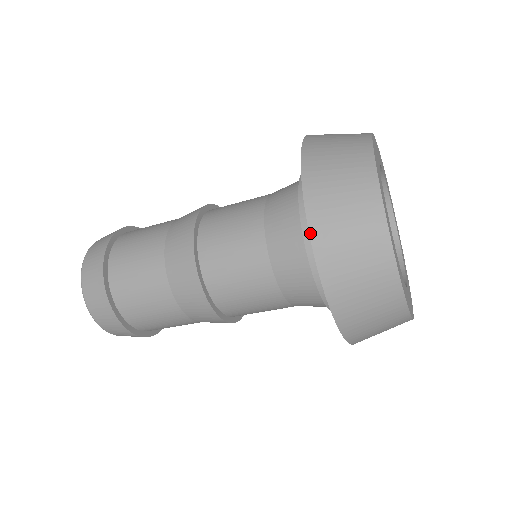
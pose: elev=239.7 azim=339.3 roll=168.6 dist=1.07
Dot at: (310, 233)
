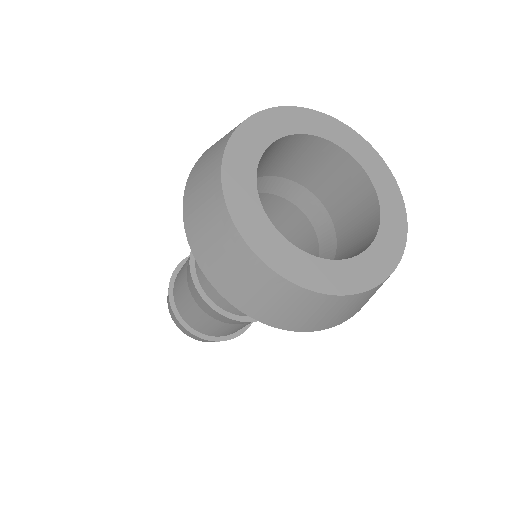
Dot at: (198, 265)
